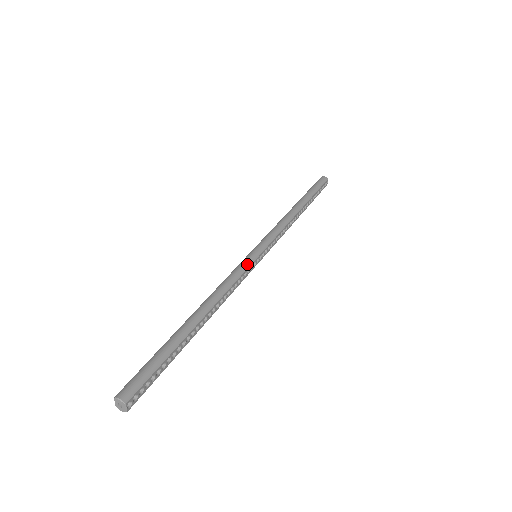
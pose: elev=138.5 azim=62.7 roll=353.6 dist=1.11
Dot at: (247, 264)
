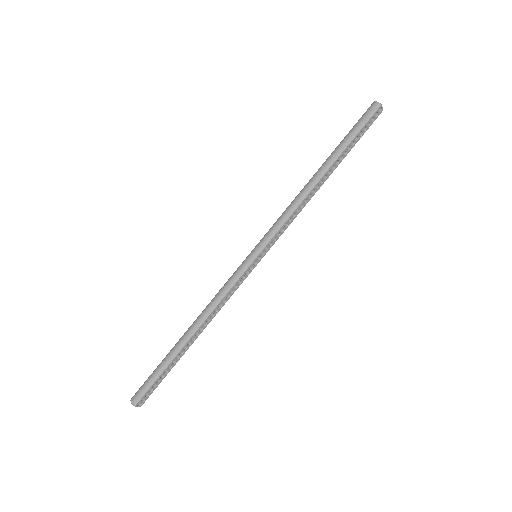
Dot at: (240, 273)
